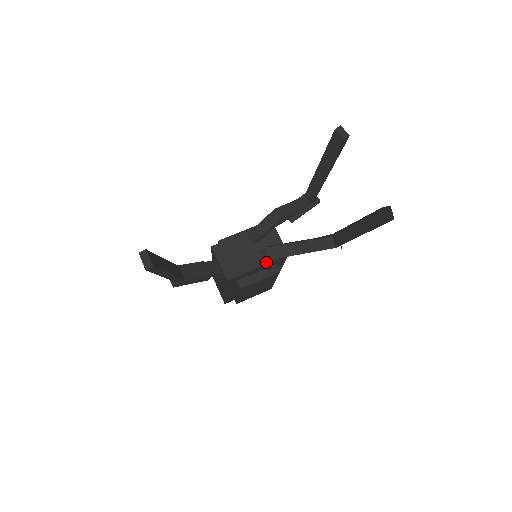
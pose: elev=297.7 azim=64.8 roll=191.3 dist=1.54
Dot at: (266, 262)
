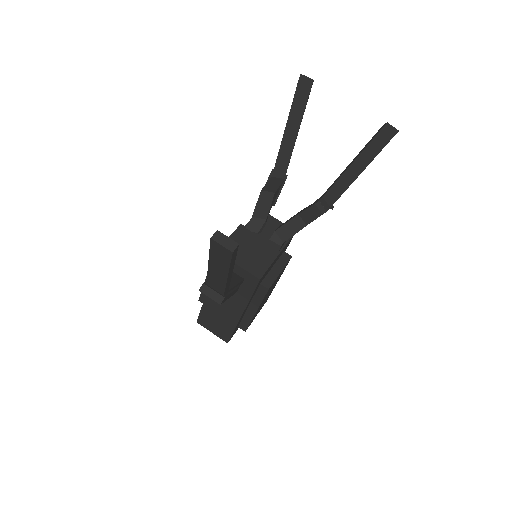
Dot at: (282, 246)
